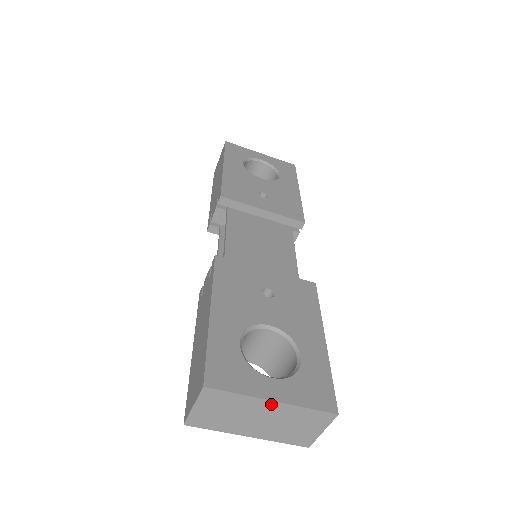
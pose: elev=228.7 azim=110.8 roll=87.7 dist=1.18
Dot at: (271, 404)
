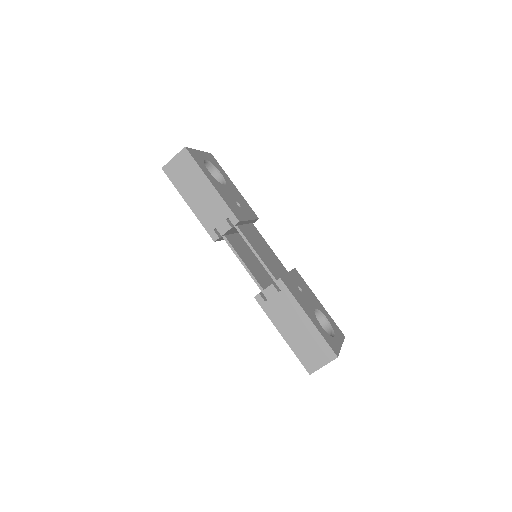
Dot at: occluded
